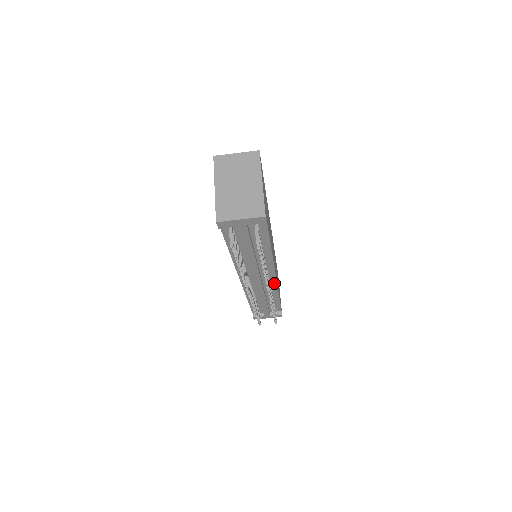
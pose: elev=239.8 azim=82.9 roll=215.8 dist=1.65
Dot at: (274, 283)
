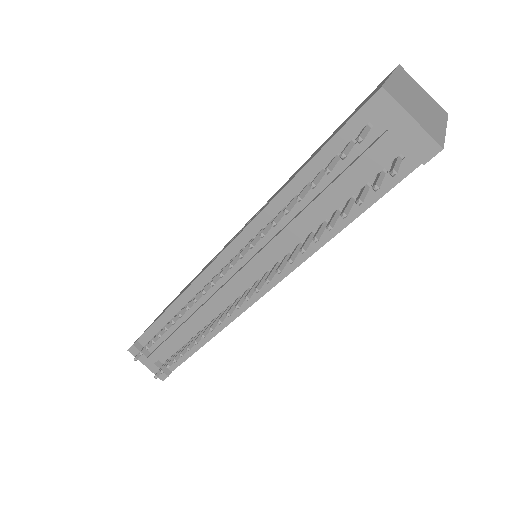
Dot at: (240, 308)
